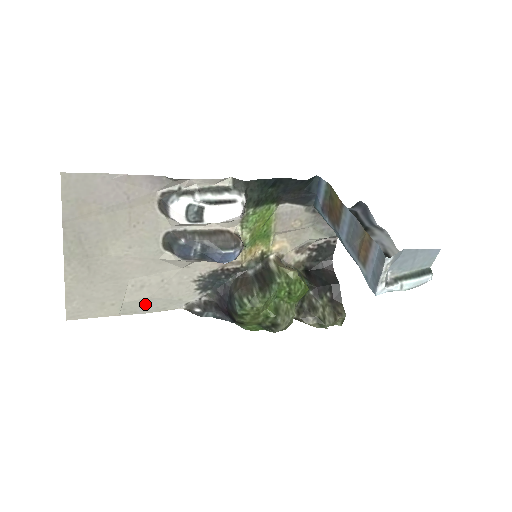
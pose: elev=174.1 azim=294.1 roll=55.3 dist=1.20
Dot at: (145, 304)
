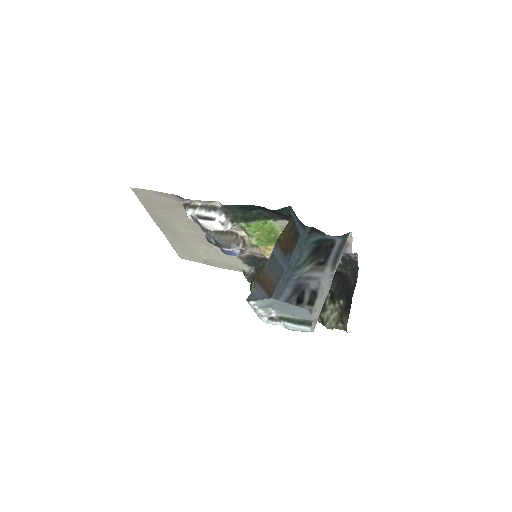
Dot at: (216, 263)
